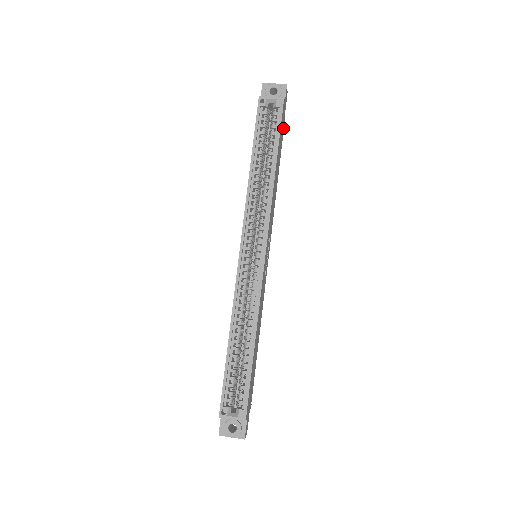
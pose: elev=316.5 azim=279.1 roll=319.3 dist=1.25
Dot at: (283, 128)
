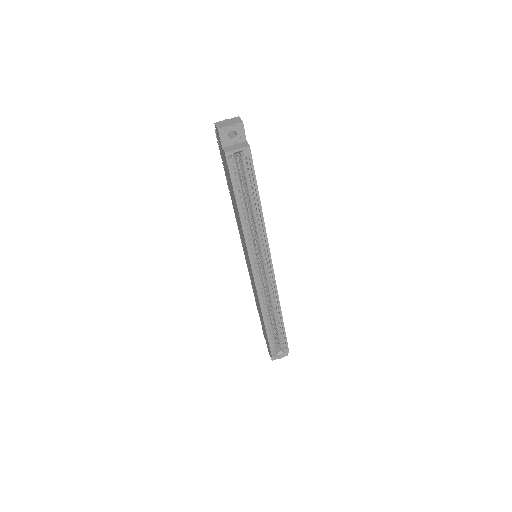
Dot at: occluded
